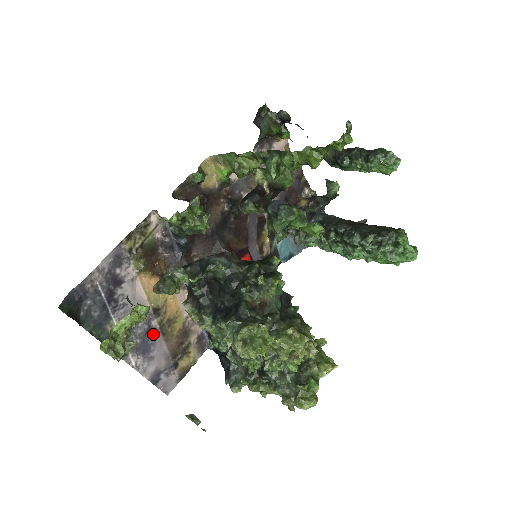
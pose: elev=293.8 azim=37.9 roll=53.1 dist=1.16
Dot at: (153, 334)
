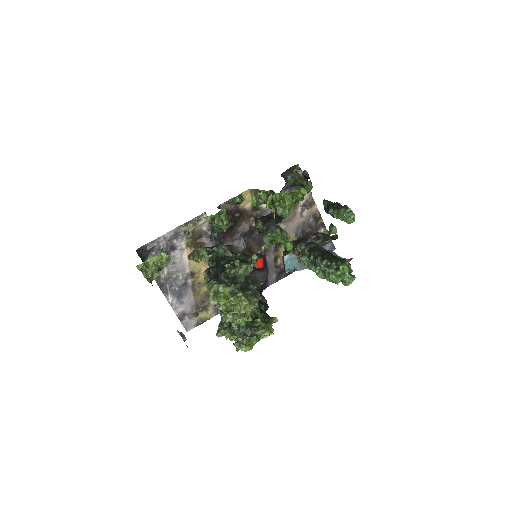
Dot at: (187, 288)
